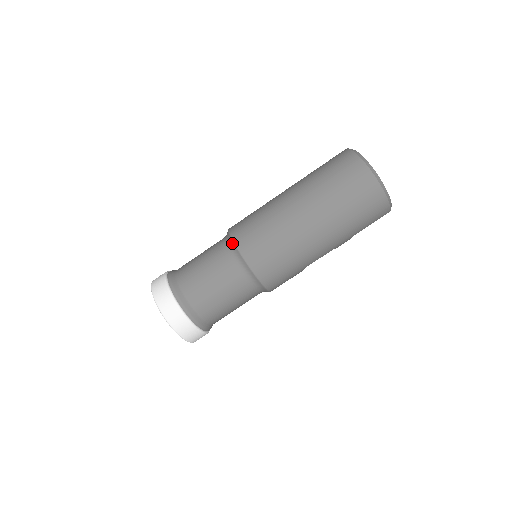
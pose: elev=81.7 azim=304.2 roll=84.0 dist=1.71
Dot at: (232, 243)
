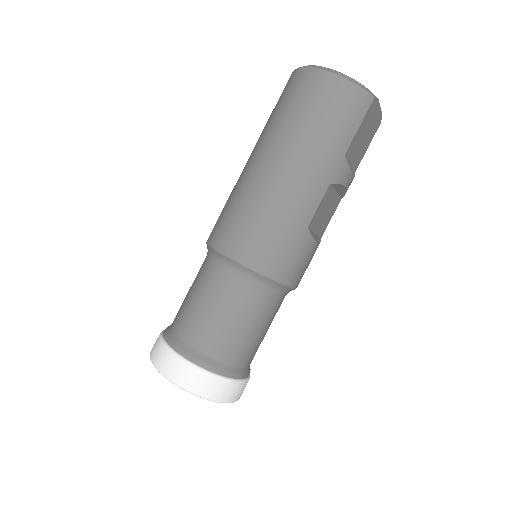
Dot at: (207, 246)
